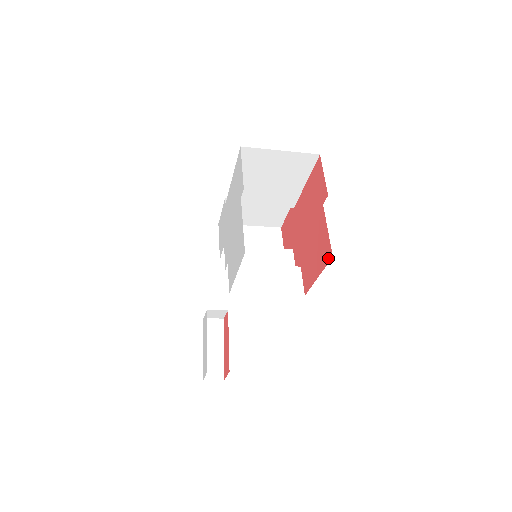
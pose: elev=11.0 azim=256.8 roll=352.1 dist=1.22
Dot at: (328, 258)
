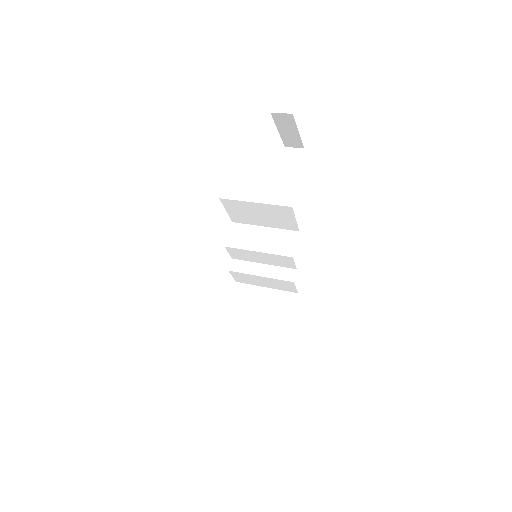
Dot at: (282, 351)
